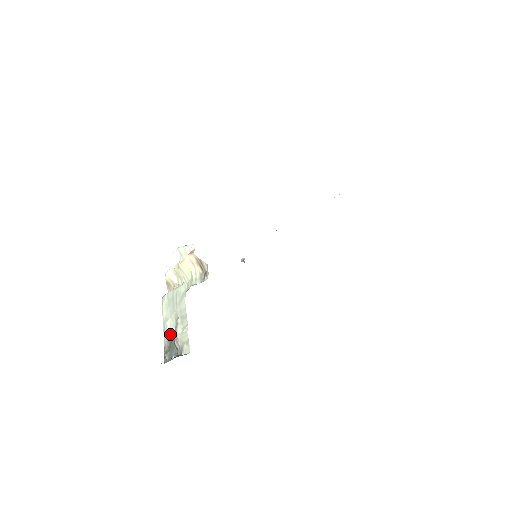
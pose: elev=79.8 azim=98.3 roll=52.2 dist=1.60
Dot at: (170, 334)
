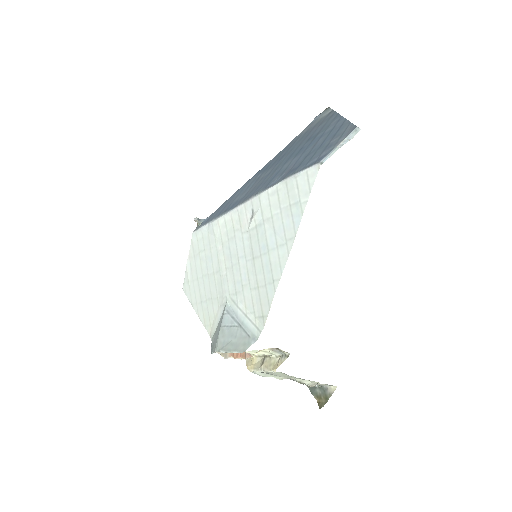
Dot at: (292, 379)
